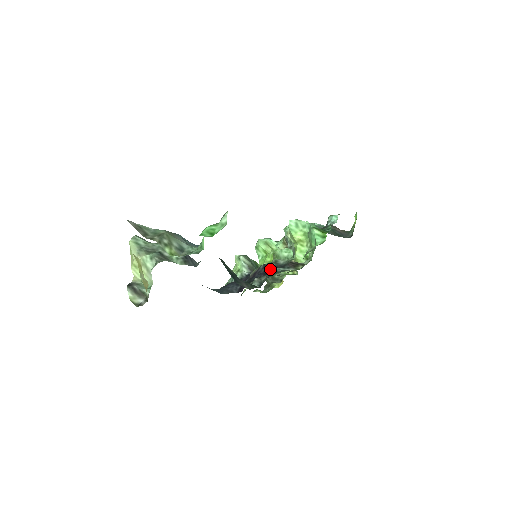
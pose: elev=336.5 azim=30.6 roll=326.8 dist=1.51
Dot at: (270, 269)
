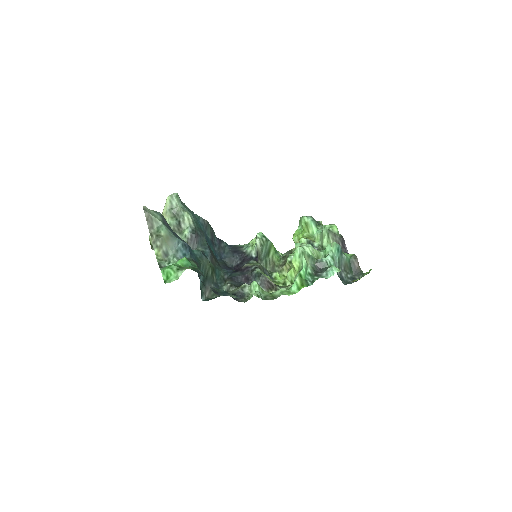
Dot at: (238, 288)
